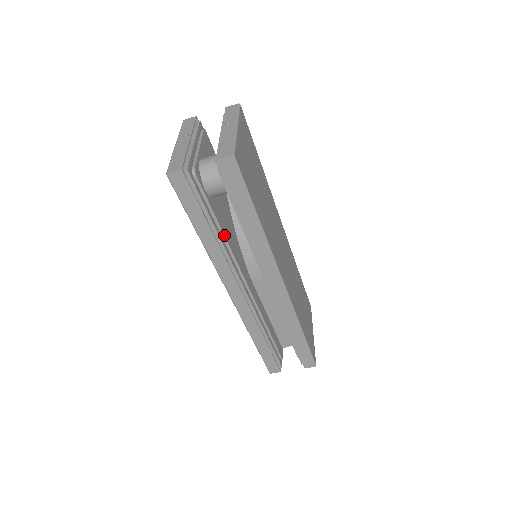
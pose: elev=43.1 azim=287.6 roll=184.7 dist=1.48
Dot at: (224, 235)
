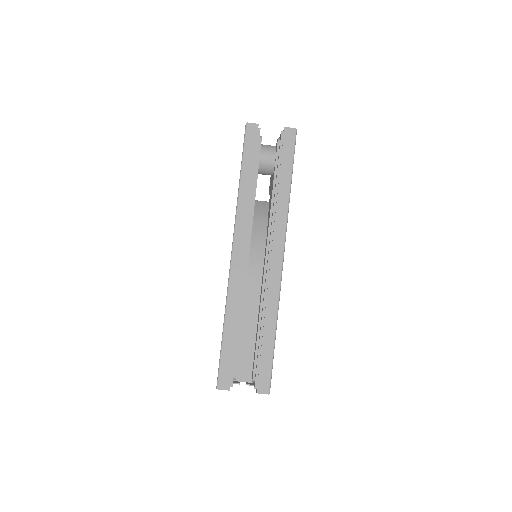
Dot at: (255, 196)
